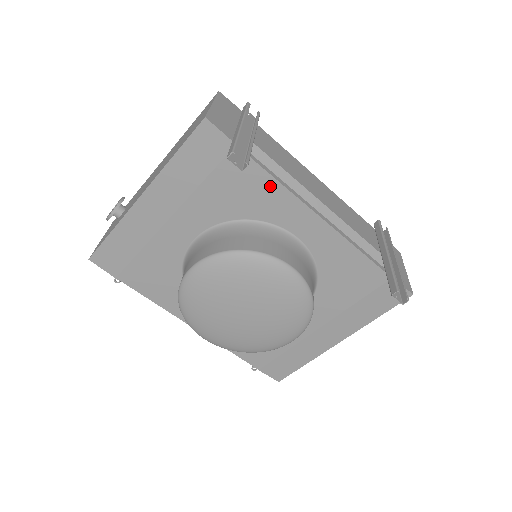
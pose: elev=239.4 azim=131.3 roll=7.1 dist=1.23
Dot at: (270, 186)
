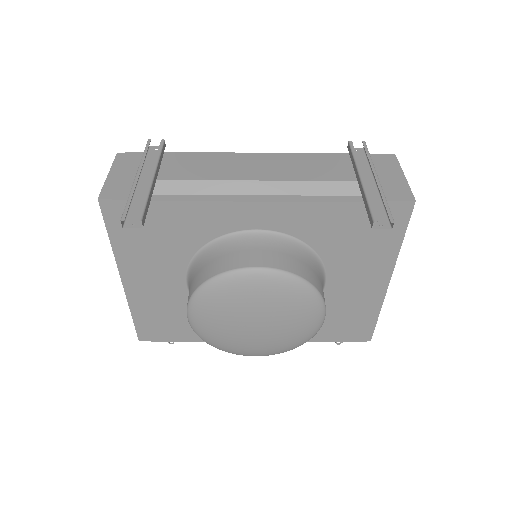
Dot at: (193, 209)
